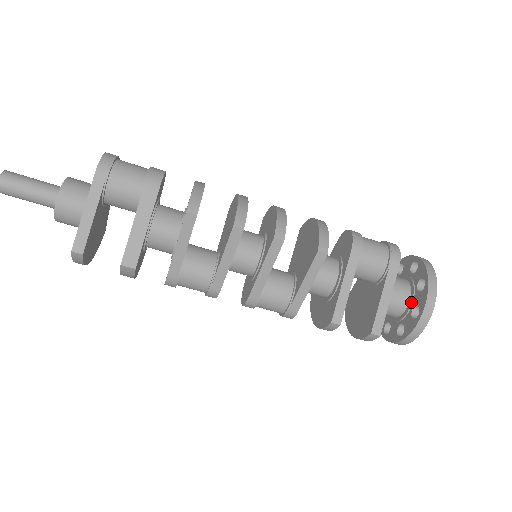
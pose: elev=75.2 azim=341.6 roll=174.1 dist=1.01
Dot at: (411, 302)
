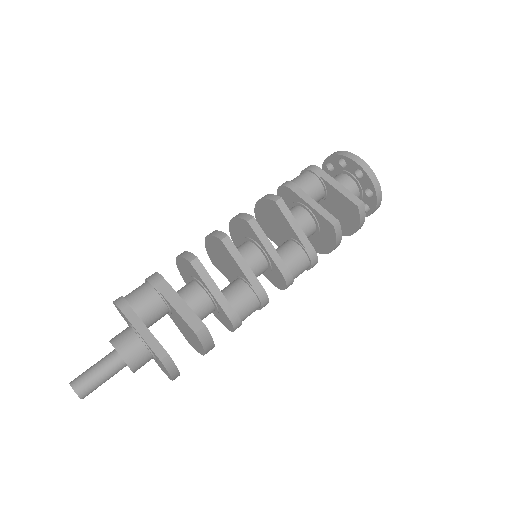
Dot at: (351, 176)
